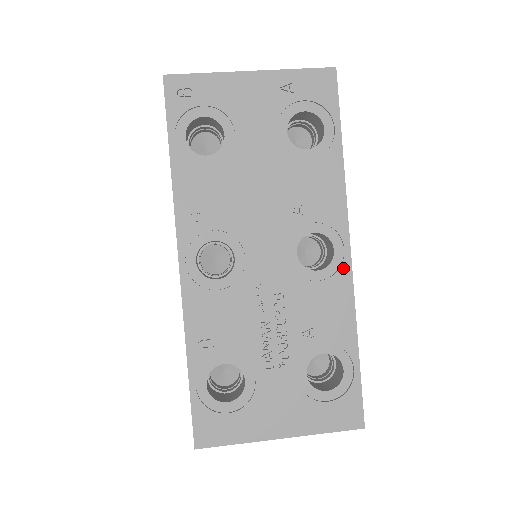
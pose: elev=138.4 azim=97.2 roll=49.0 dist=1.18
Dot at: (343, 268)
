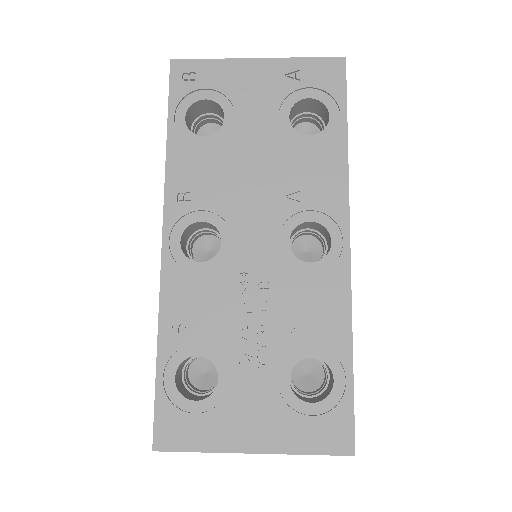
Dot at: (340, 262)
